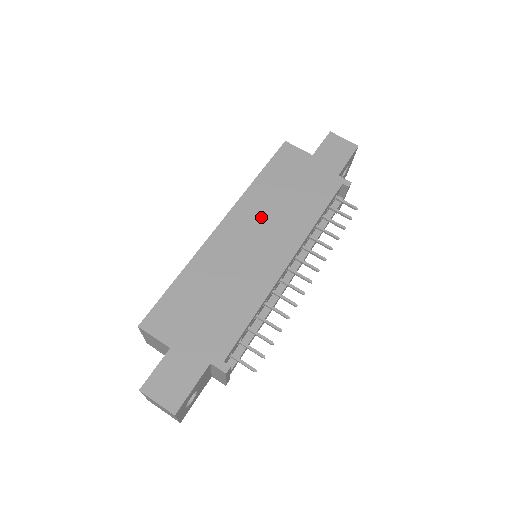
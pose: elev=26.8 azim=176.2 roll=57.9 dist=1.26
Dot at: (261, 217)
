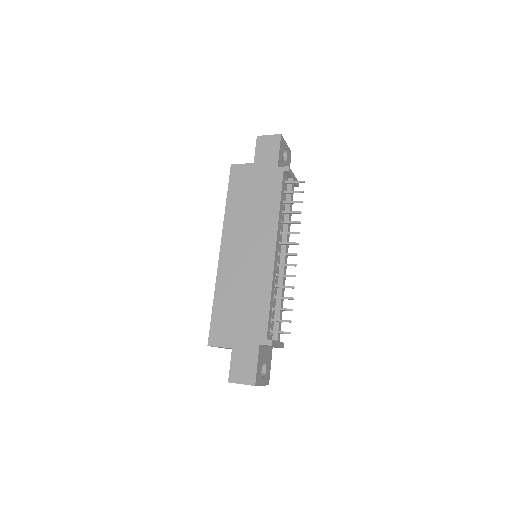
Dot at: (242, 231)
